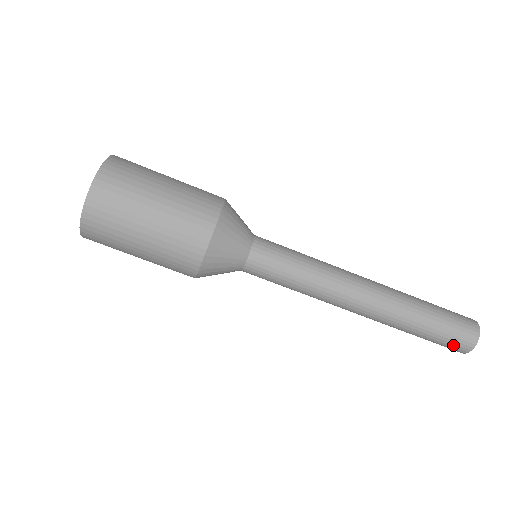
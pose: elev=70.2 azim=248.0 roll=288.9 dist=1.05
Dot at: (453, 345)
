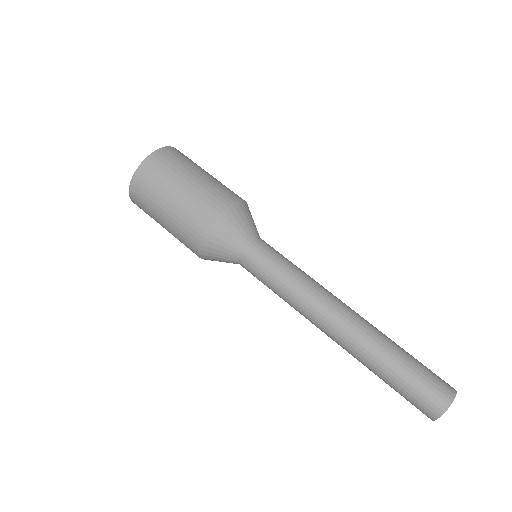
Dot at: (433, 389)
